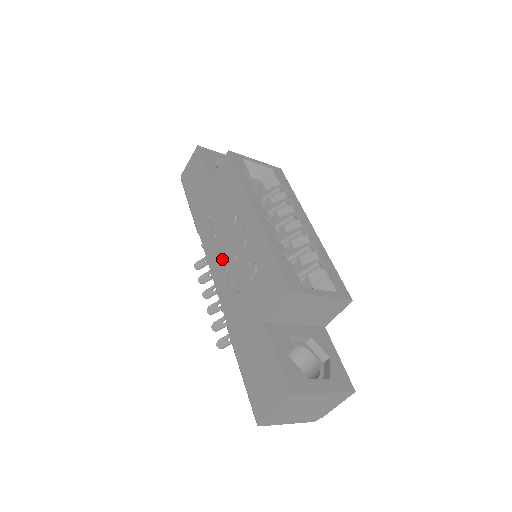
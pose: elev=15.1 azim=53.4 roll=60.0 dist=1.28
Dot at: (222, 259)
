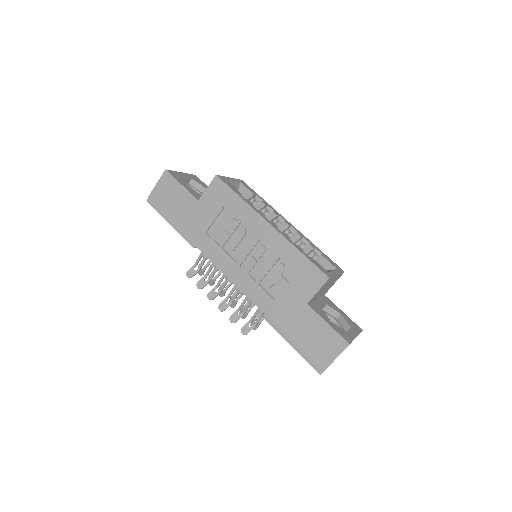
Dot at: (240, 265)
